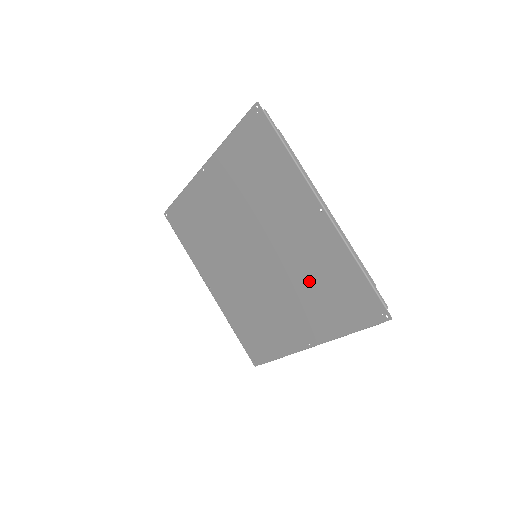
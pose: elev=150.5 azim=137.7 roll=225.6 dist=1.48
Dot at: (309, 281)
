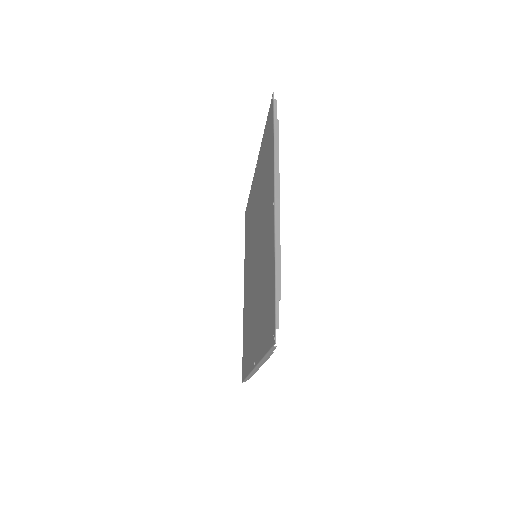
Dot at: (262, 287)
